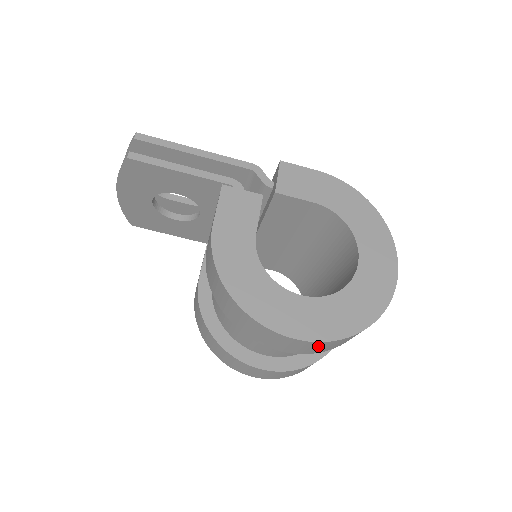
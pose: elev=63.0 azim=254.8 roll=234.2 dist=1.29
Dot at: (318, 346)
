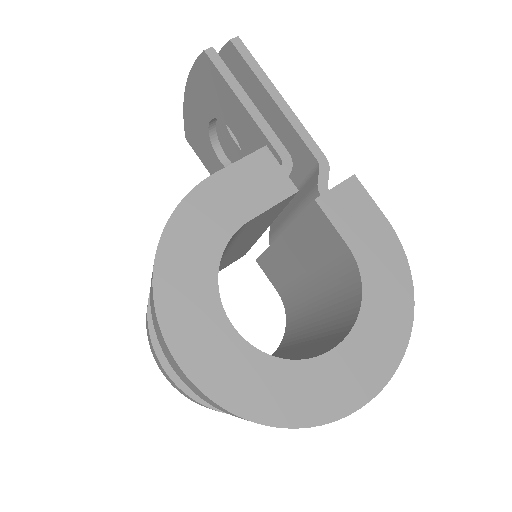
Dot at: (200, 393)
